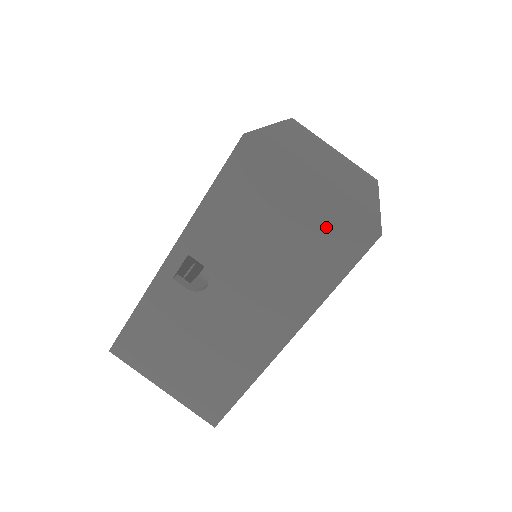
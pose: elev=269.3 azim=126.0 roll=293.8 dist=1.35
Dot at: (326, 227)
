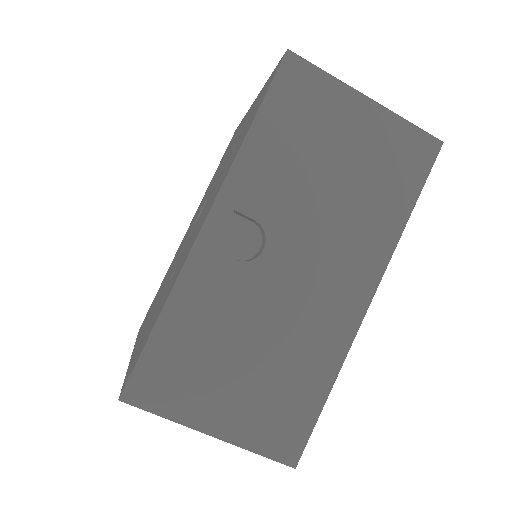
Dot at: (390, 143)
